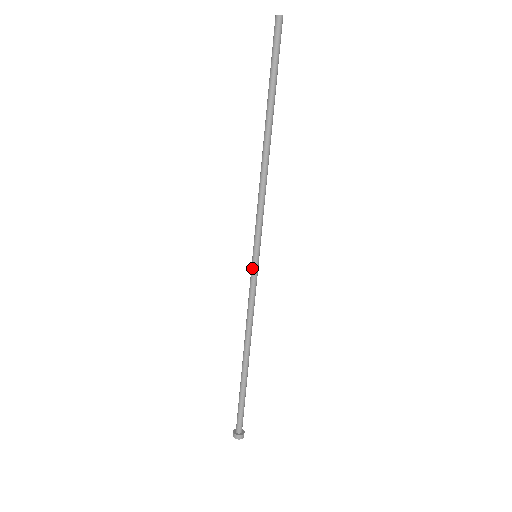
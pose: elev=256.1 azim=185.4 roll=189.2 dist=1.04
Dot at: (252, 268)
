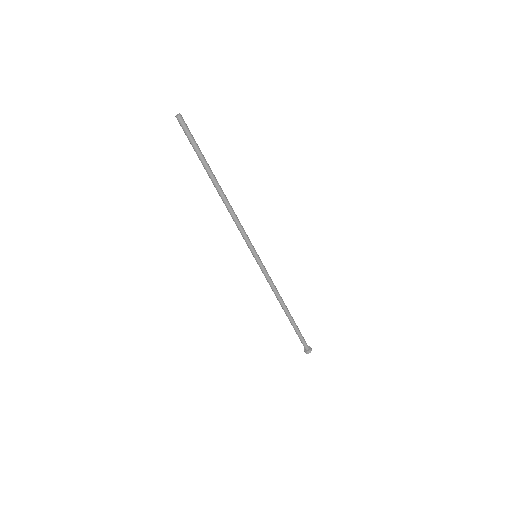
Dot at: occluded
